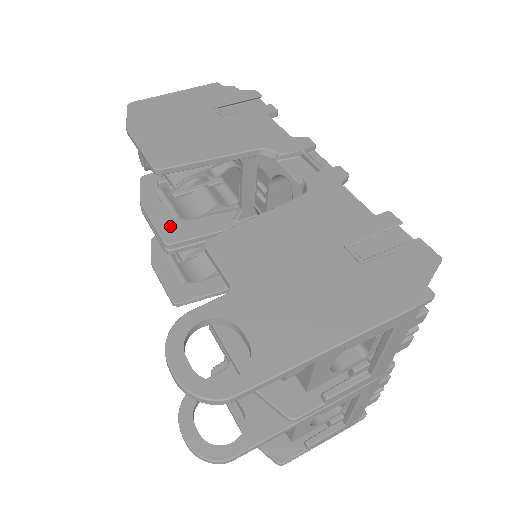
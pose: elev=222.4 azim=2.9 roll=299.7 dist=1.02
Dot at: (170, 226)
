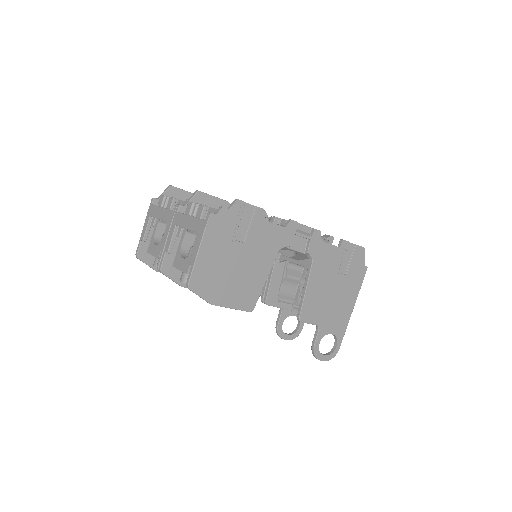
Dot at: occluded
